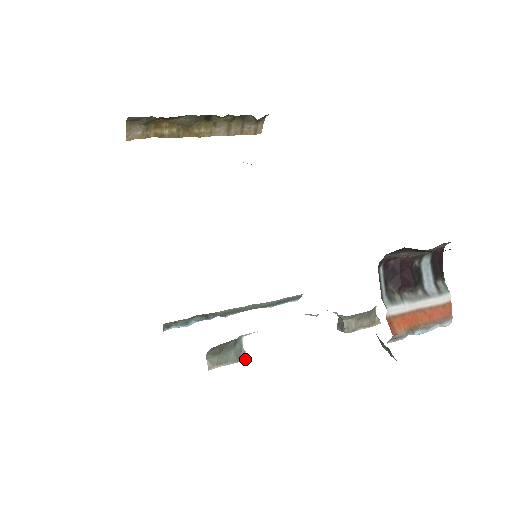
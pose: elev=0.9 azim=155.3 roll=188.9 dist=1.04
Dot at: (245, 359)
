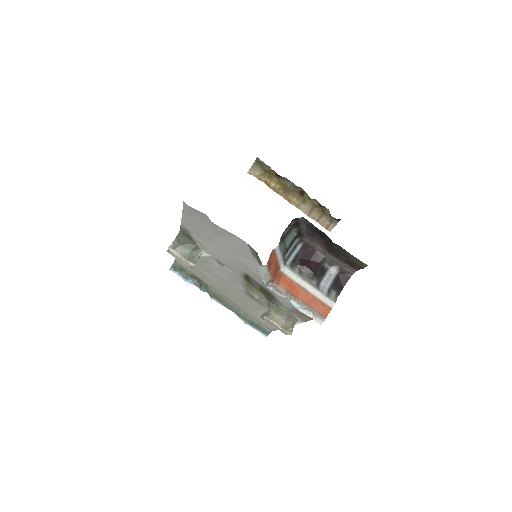
Dot at: (192, 264)
